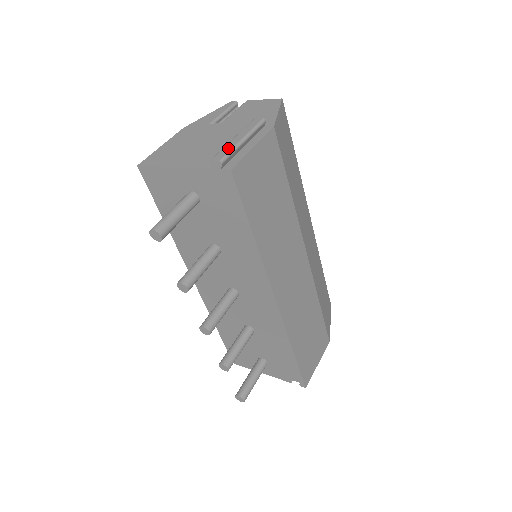
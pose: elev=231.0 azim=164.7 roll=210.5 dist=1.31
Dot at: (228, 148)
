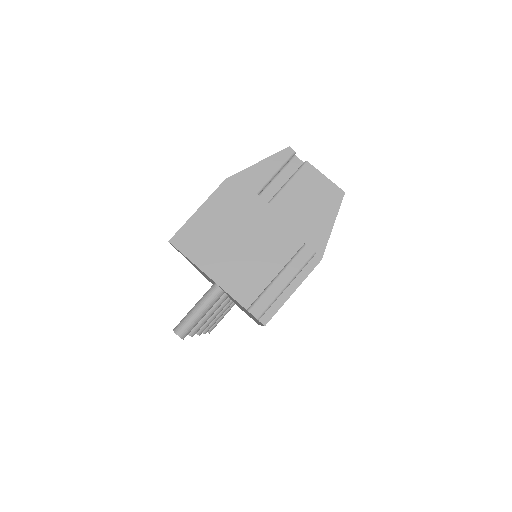
Dot at: (269, 298)
